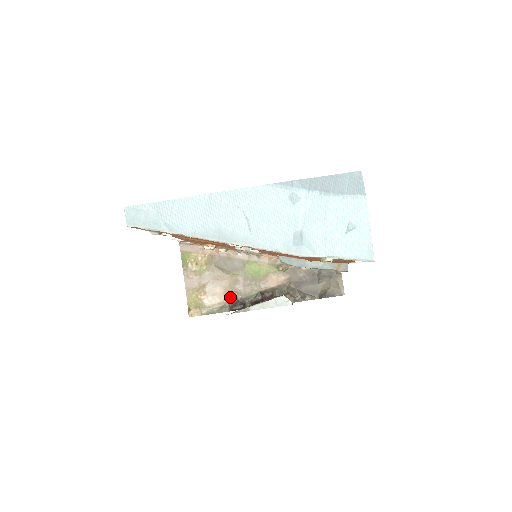
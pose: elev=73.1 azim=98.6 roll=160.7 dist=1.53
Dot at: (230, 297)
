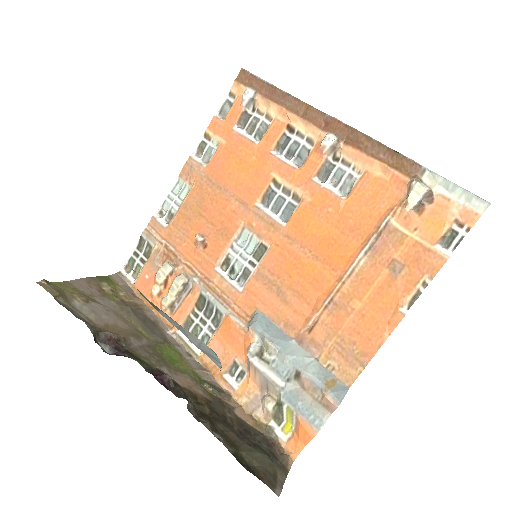
Dot at: (111, 331)
